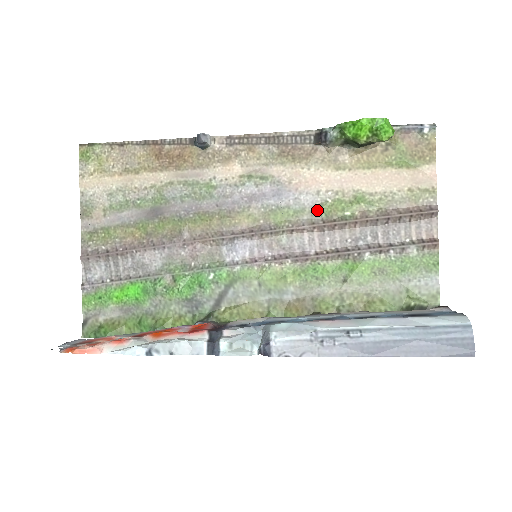
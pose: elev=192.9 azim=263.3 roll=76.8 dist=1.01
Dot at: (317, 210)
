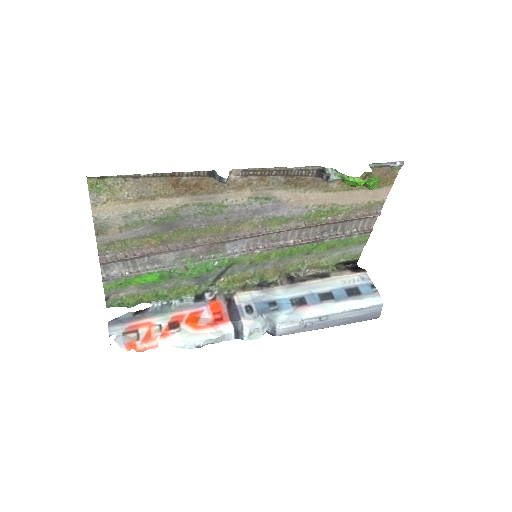
Dot at: (303, 217)
